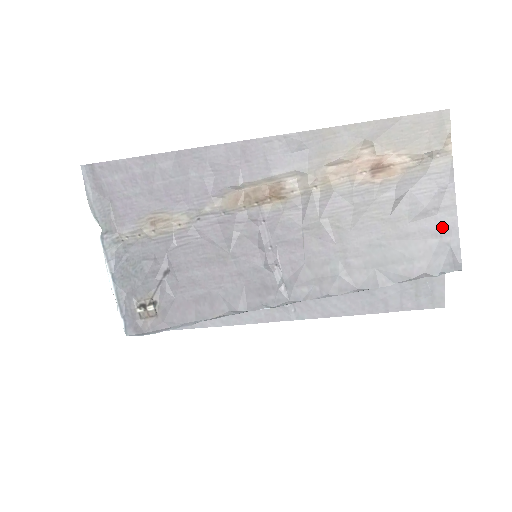
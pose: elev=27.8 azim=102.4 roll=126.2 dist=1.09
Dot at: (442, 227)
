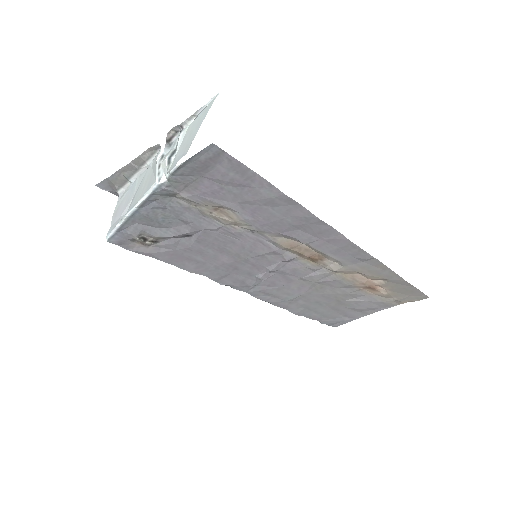
Dot at: (352, 316)
